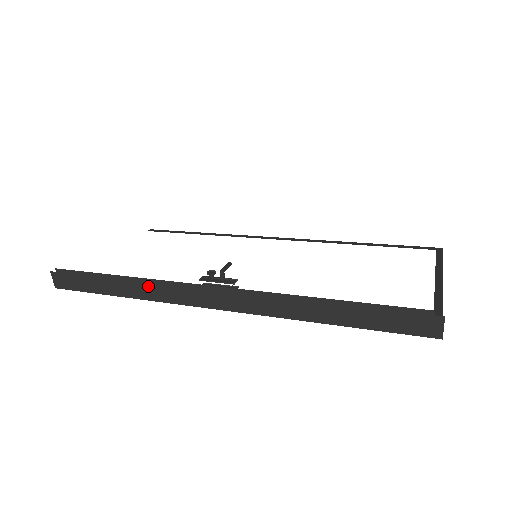
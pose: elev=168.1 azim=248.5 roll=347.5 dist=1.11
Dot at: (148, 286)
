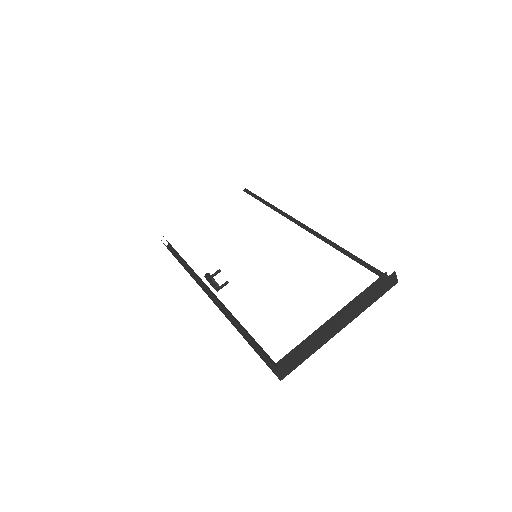
Dot at: occluded
